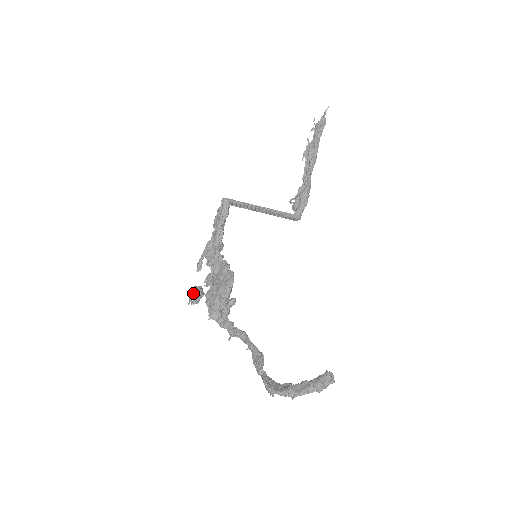
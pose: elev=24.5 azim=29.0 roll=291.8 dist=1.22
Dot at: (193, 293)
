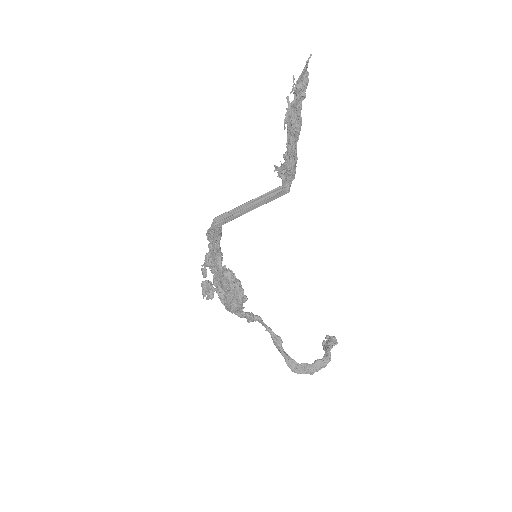
Dot at: (205, 290)
